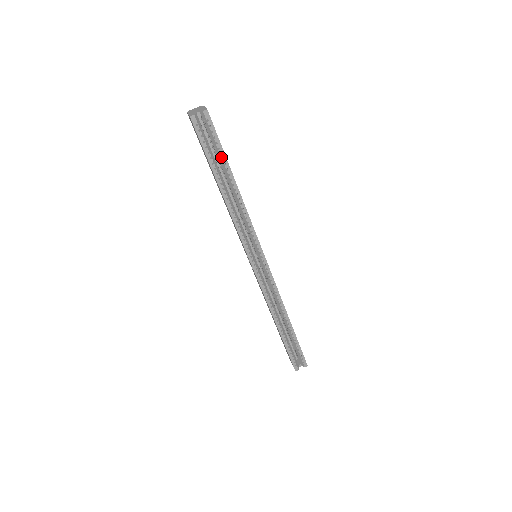
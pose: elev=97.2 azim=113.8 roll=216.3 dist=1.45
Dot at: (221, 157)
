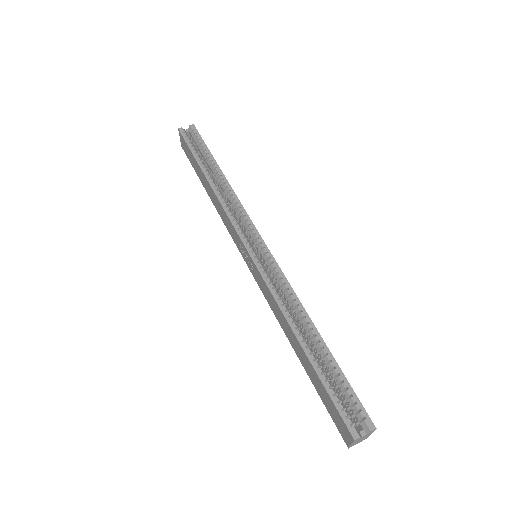
Dot at: (206, 152)
